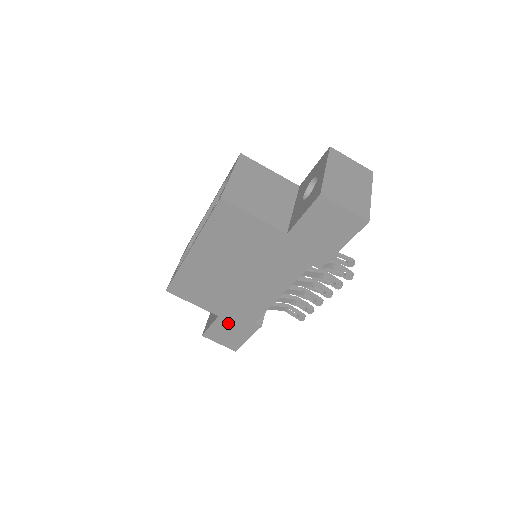
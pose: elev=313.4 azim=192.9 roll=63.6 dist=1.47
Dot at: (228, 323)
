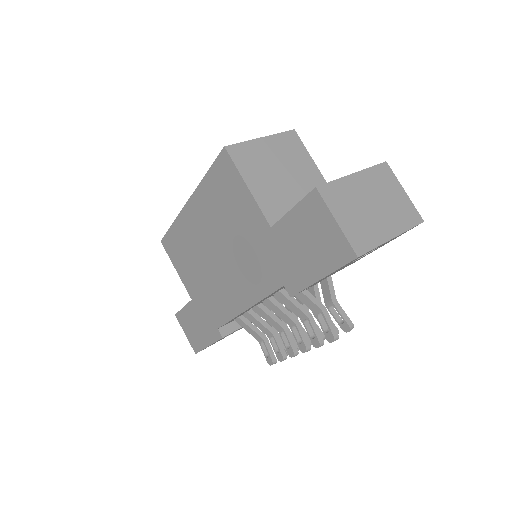
Dot at: (197, 314)
